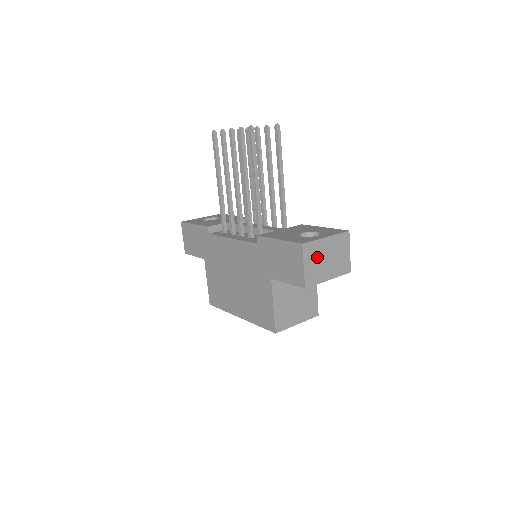
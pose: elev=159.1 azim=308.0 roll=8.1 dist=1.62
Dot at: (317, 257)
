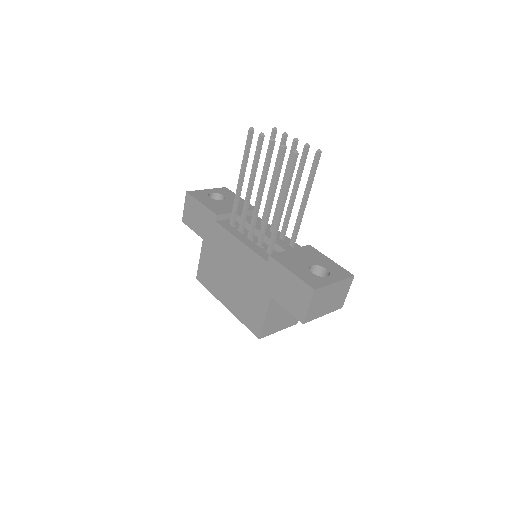
Dot at: (322, 299)
